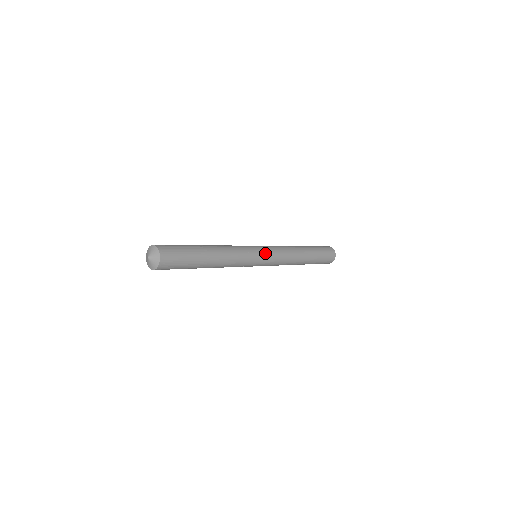
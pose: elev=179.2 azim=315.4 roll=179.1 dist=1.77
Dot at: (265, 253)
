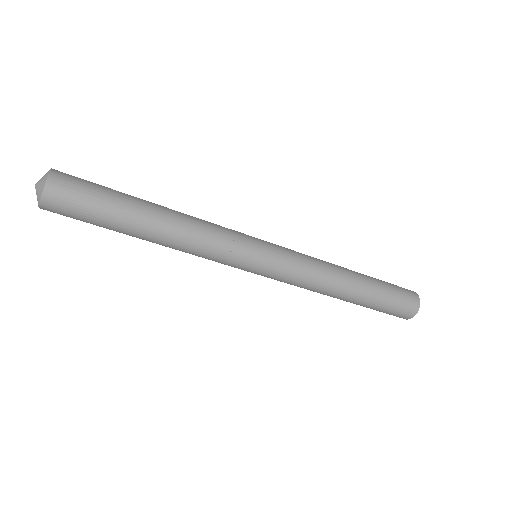
Dot at: (269, 249)
